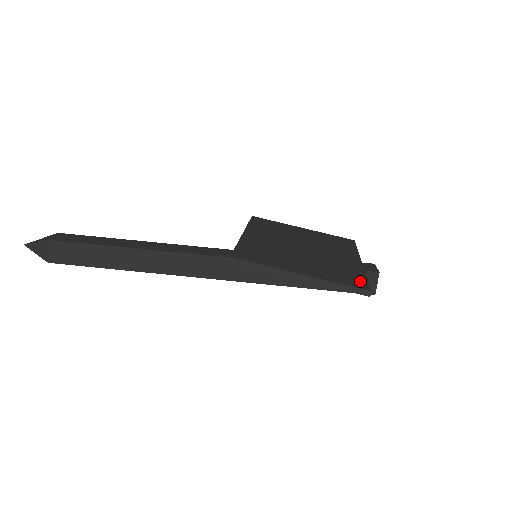
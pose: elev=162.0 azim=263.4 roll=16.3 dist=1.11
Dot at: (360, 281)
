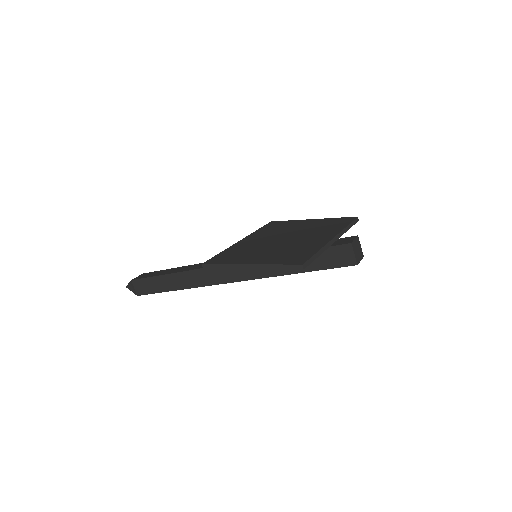
Dot at: (303, 258)
